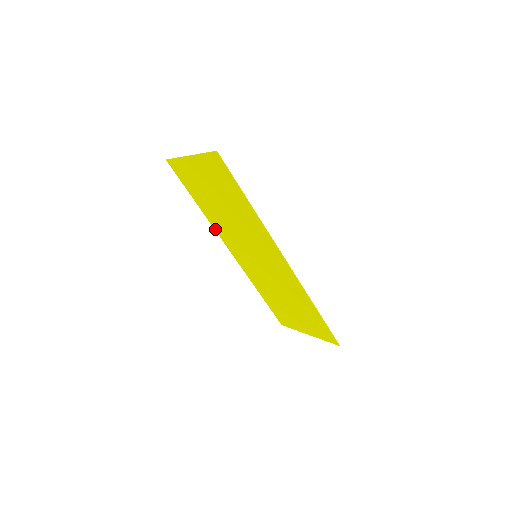
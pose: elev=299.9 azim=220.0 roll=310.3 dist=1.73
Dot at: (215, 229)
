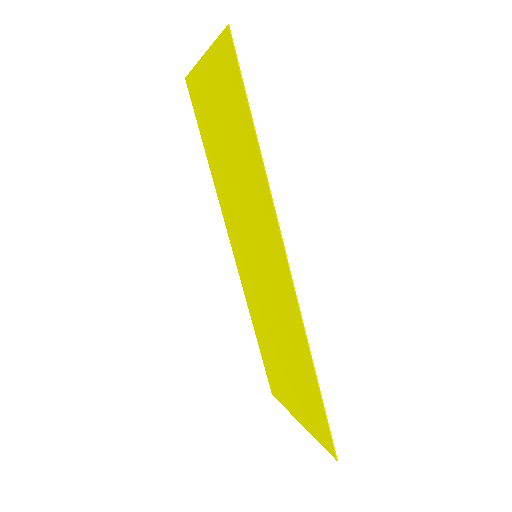
Dot at: (221, 205)
